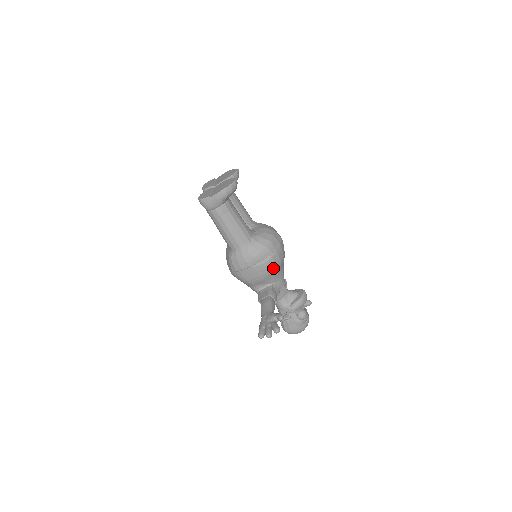
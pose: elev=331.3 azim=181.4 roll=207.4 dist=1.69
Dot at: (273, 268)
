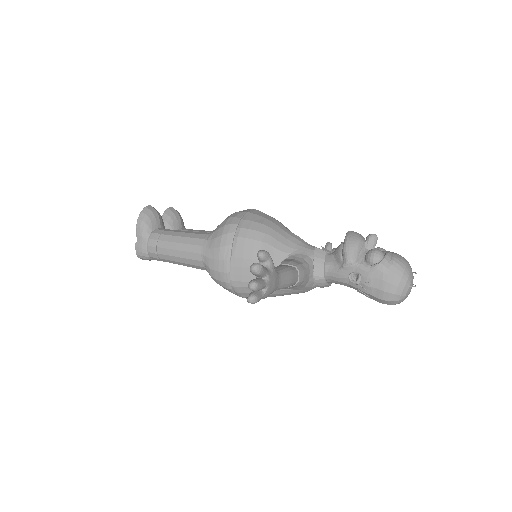
Dot at: (256, 237)
